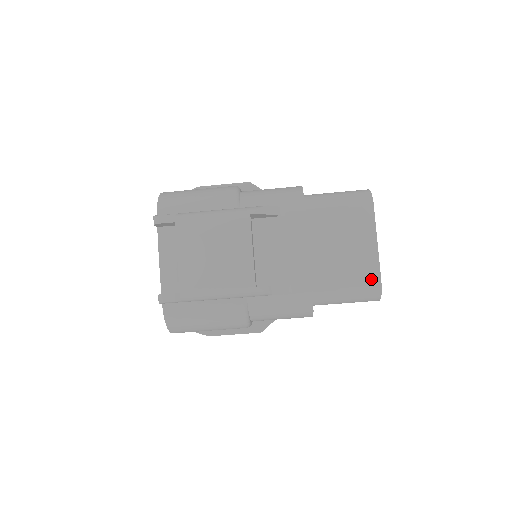
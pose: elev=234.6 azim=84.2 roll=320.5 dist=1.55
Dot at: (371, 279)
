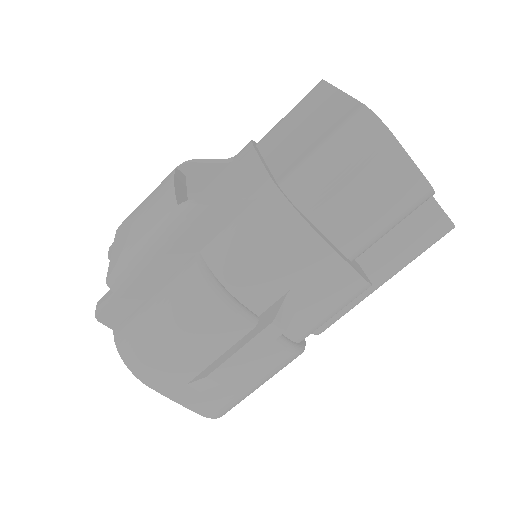
Dot at: (348, 114)
